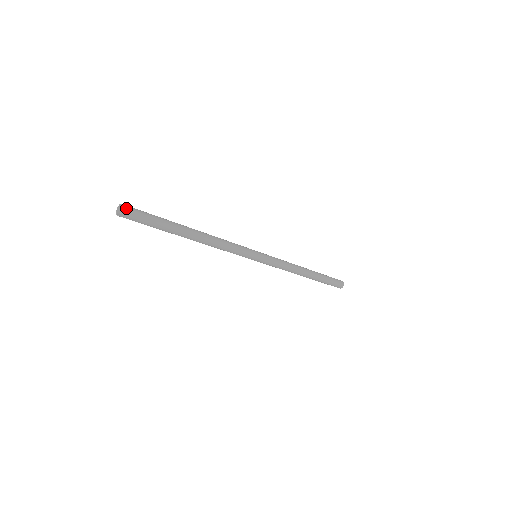
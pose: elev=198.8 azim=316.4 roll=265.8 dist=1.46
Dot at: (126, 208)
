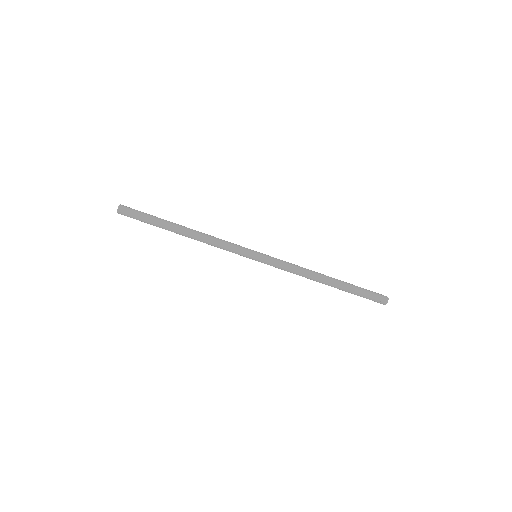
Dot at: (122, 205)
